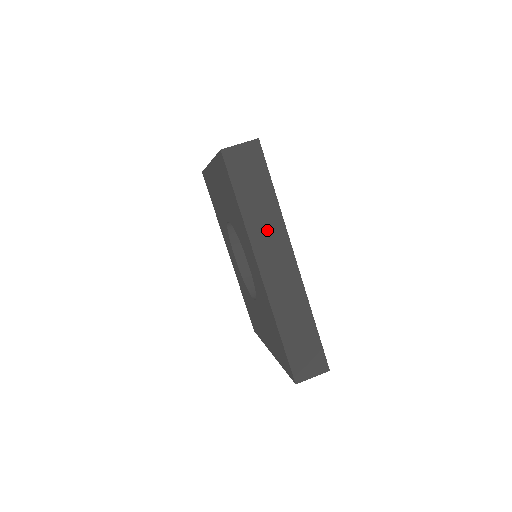
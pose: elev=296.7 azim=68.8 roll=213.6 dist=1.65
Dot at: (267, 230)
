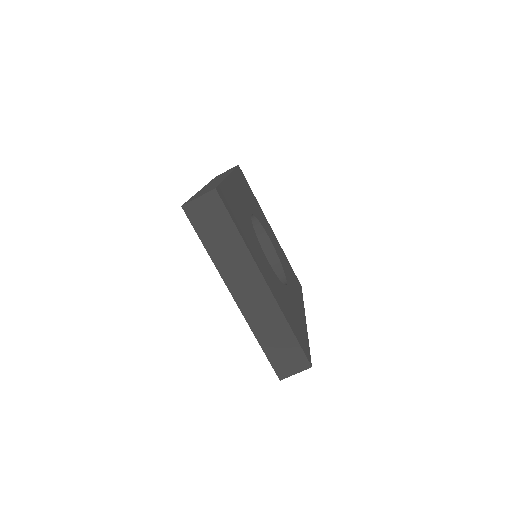
Dot at: occluded
